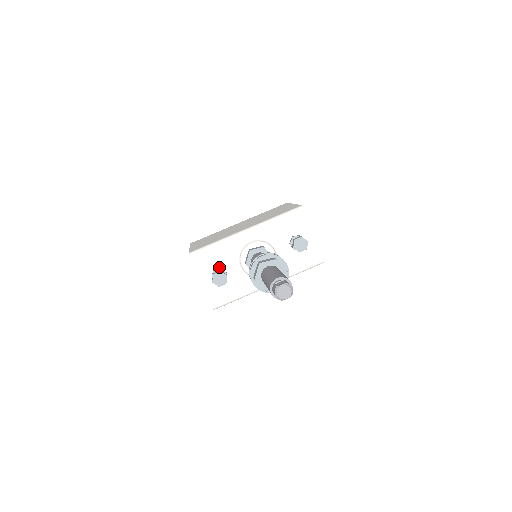
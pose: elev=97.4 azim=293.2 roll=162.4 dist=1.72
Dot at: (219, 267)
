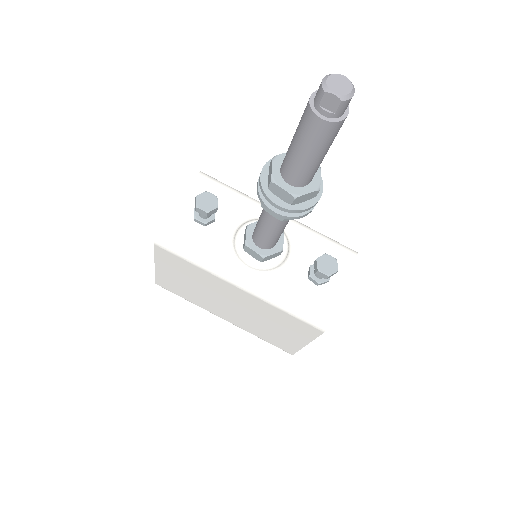
Dot at: occluded
